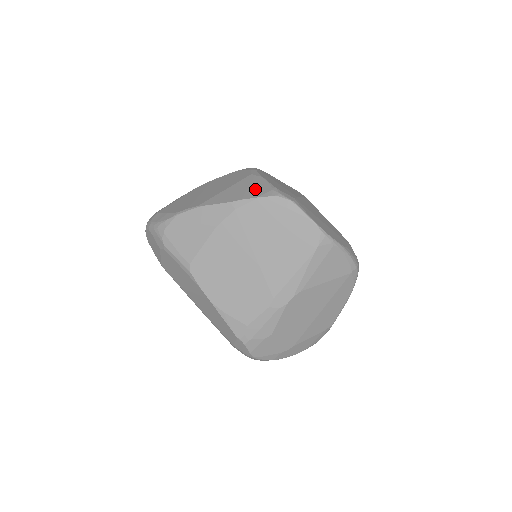
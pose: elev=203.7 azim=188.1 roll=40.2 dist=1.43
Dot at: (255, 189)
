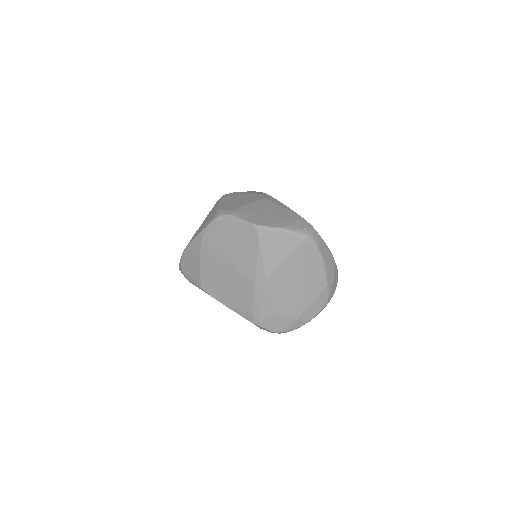
Dot at: (211, 216)
